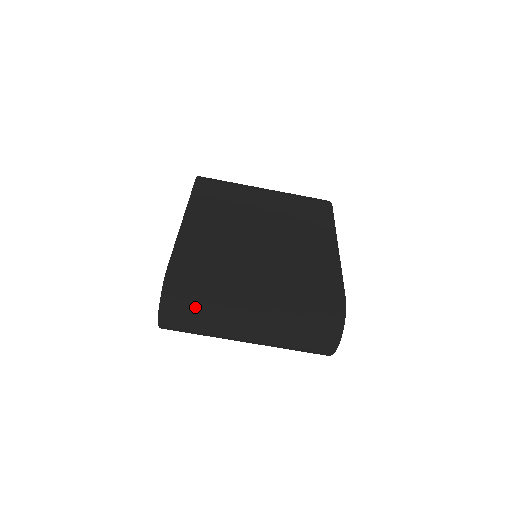
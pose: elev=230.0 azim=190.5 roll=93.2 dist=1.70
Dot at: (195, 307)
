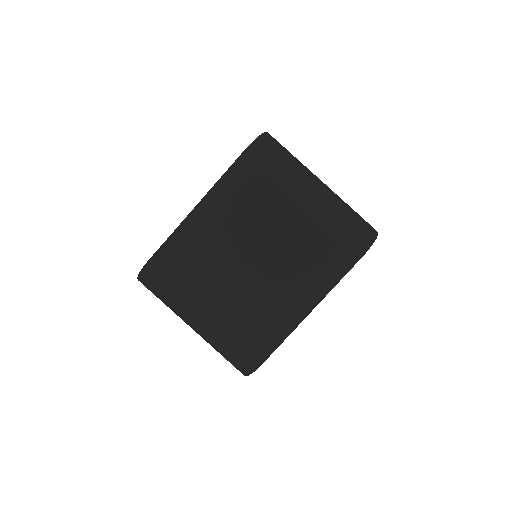
Dot at: (157, 296)
